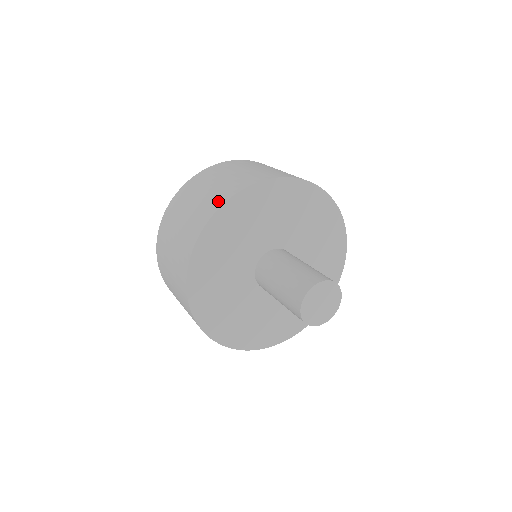
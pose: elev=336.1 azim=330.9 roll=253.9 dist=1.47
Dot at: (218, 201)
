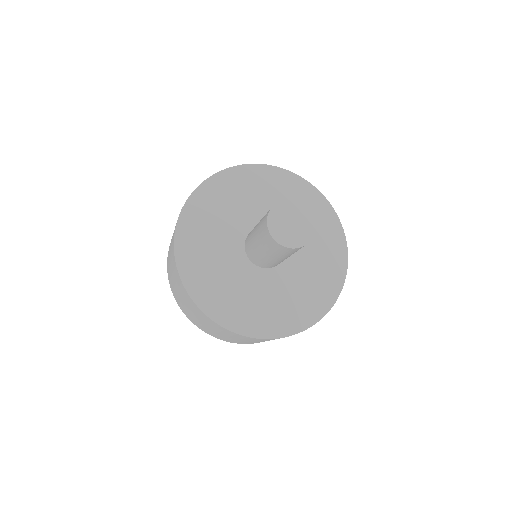
Dot at: occluded
